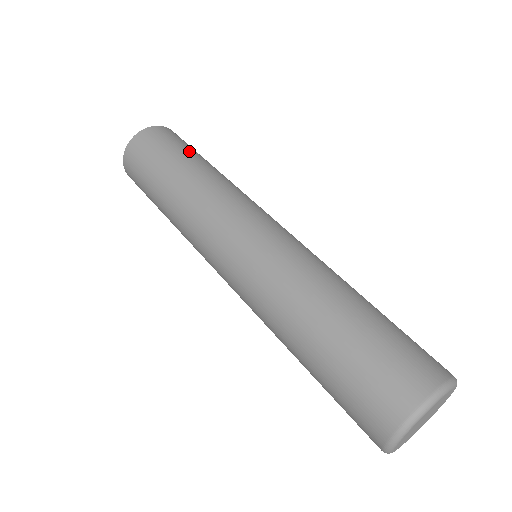
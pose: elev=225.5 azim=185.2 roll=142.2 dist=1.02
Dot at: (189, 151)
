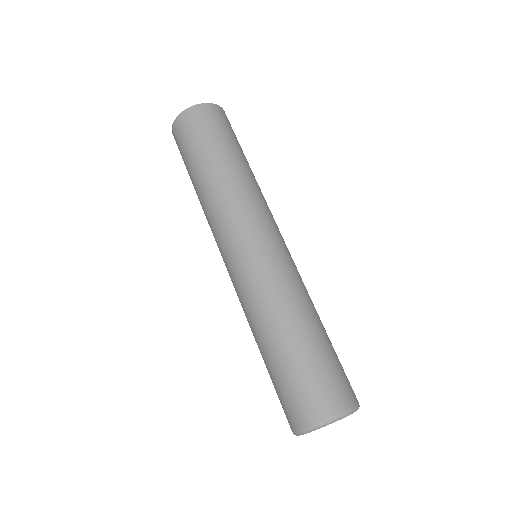
Dot at: (203, 148)
